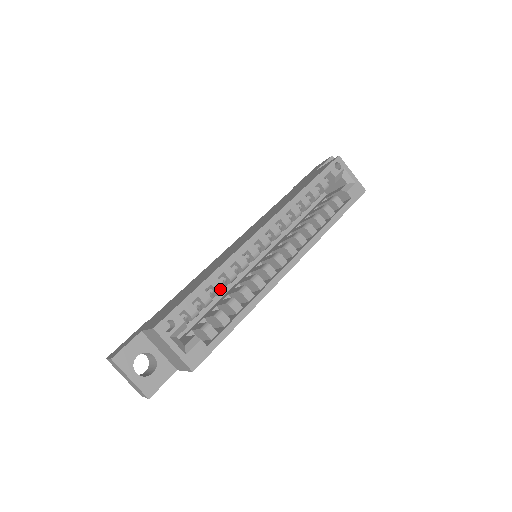
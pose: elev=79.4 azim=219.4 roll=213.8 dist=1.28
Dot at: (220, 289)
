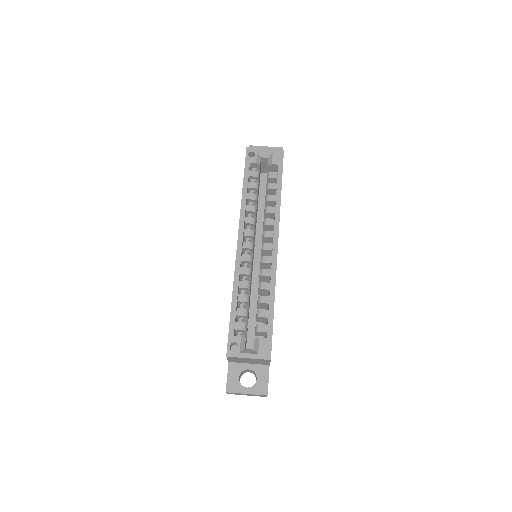
Dot at: (246, 299)
